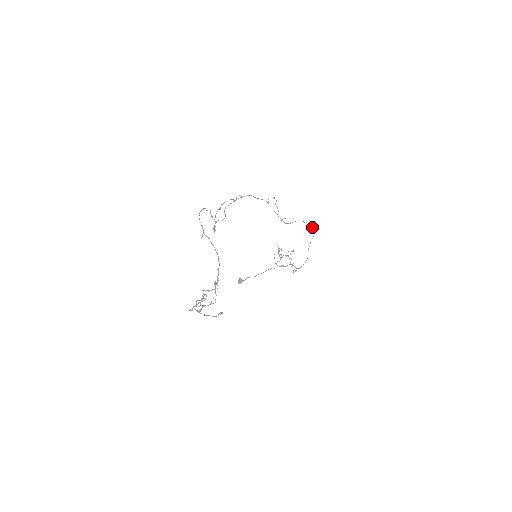
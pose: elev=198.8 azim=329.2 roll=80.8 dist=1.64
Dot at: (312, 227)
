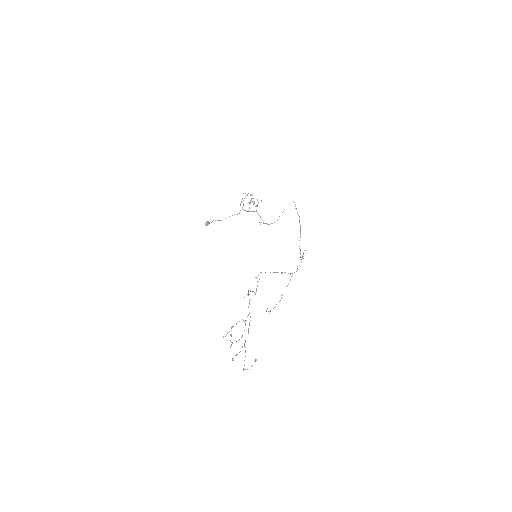
Dot at: (294, 202)
